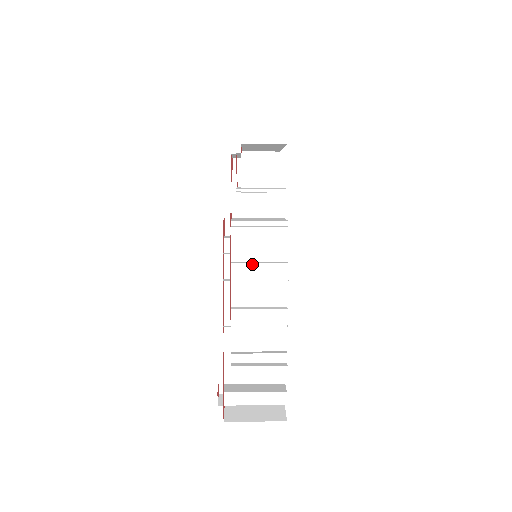
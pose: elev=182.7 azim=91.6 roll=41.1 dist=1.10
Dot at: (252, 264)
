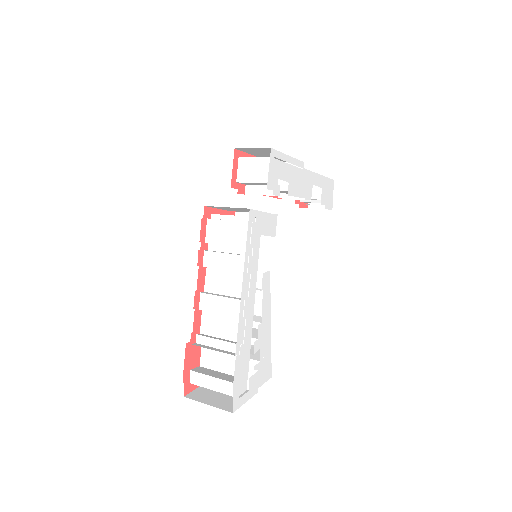
Dot at: (220, 254)
